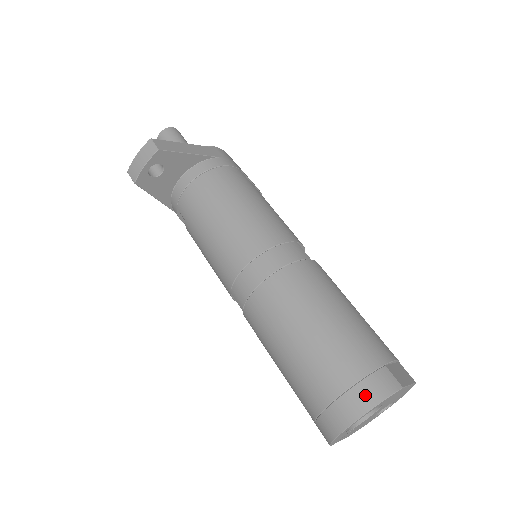
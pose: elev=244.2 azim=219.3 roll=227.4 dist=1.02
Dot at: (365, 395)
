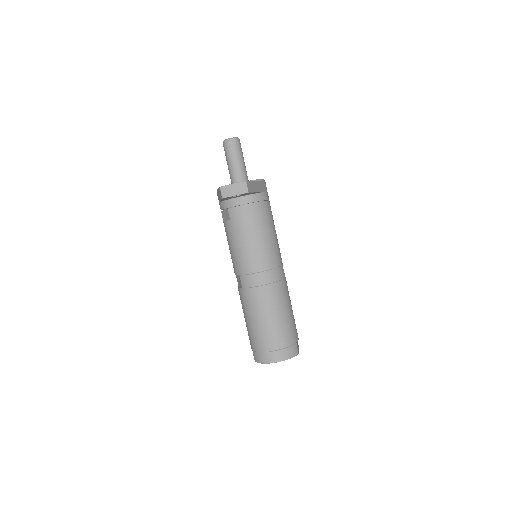
Dot at: (286, 354)
